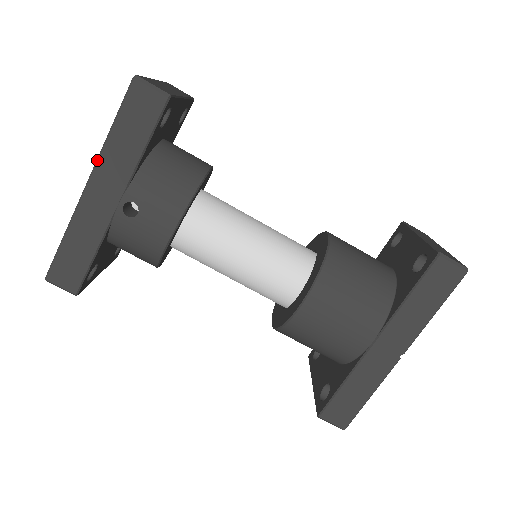
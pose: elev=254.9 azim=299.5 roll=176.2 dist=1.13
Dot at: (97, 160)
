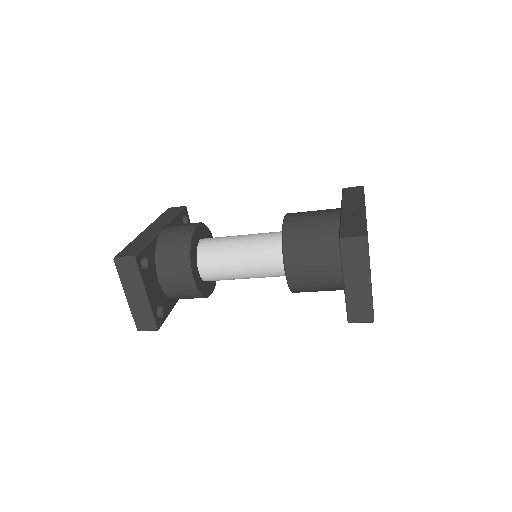
Dot at: occluded
